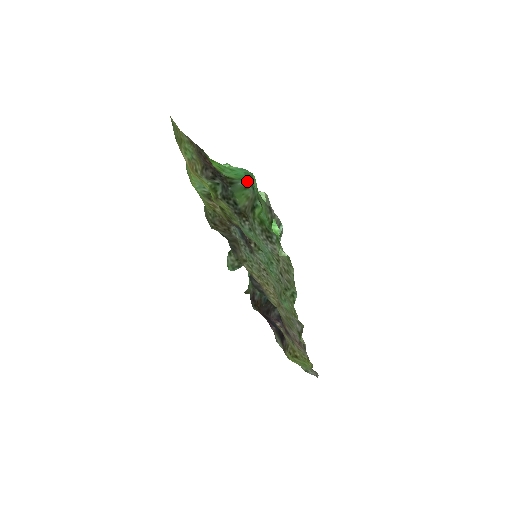
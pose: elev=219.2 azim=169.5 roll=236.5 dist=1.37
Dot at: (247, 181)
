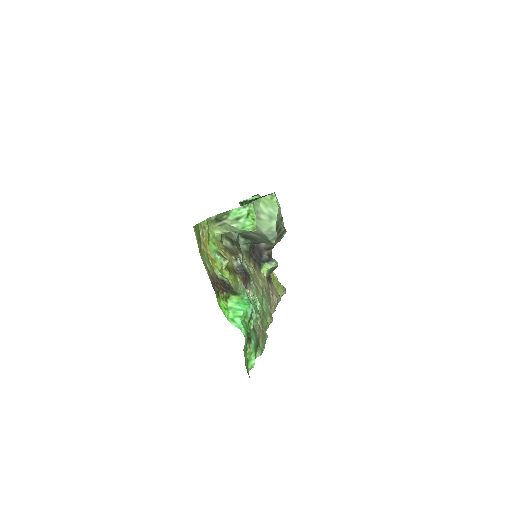
Dot at: (248, 298)
